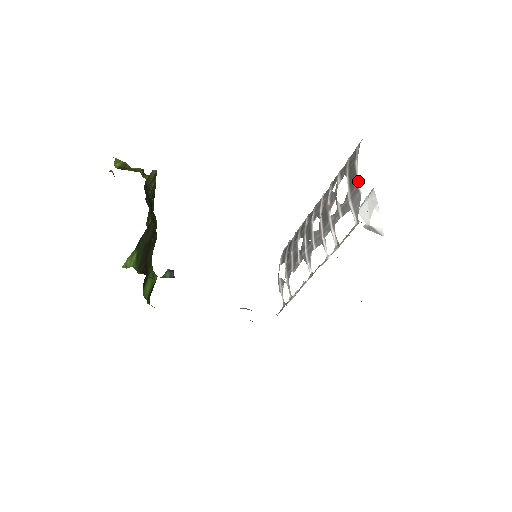
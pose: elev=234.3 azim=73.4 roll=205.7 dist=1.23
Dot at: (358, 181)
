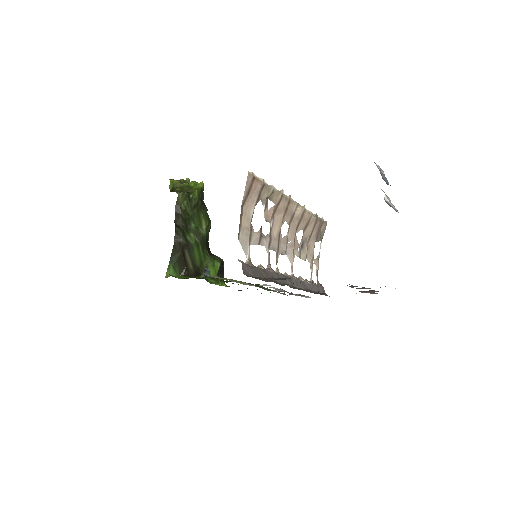
Dot at: occluded
